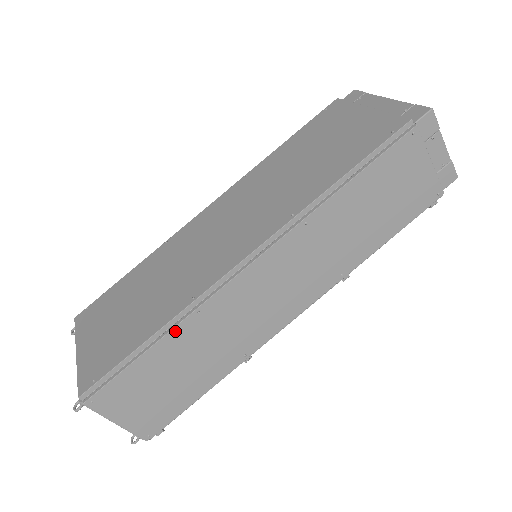
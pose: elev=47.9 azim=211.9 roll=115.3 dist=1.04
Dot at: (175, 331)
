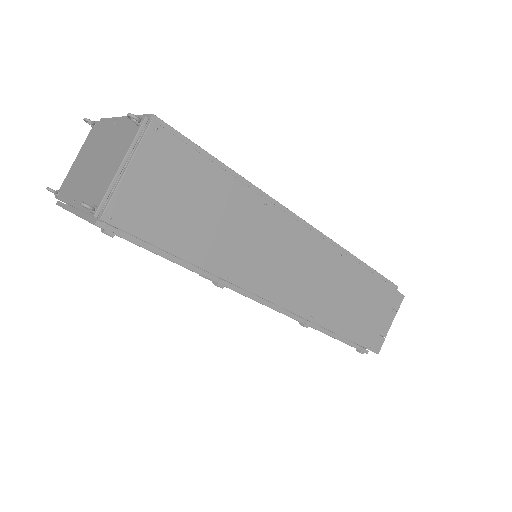
Dot at: (245, 189)
